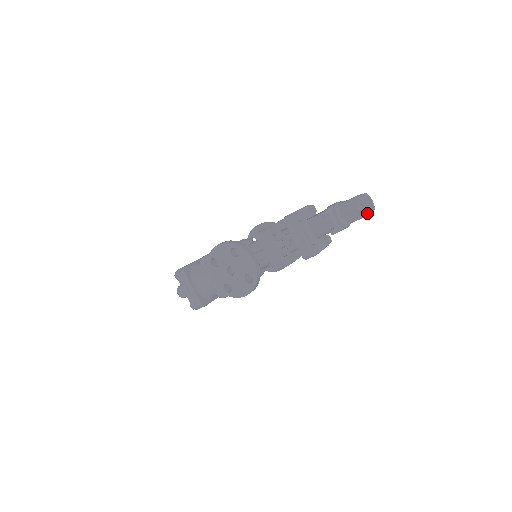
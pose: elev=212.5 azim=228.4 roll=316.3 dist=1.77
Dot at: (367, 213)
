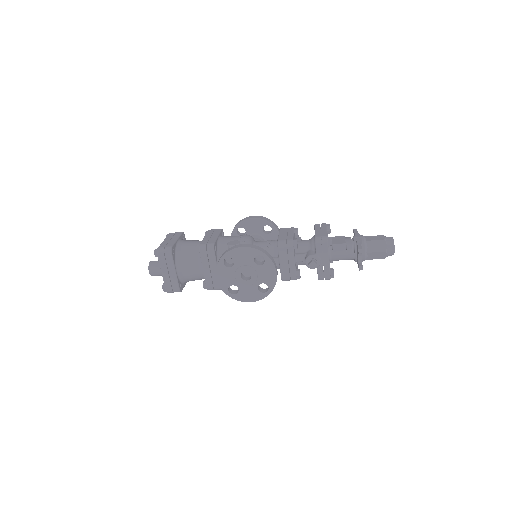
Dot at: occluded
